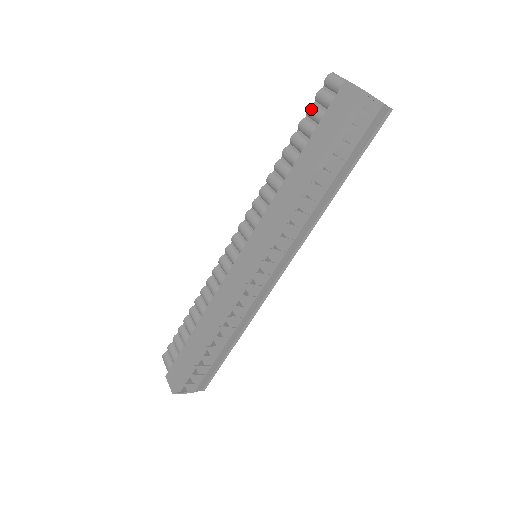
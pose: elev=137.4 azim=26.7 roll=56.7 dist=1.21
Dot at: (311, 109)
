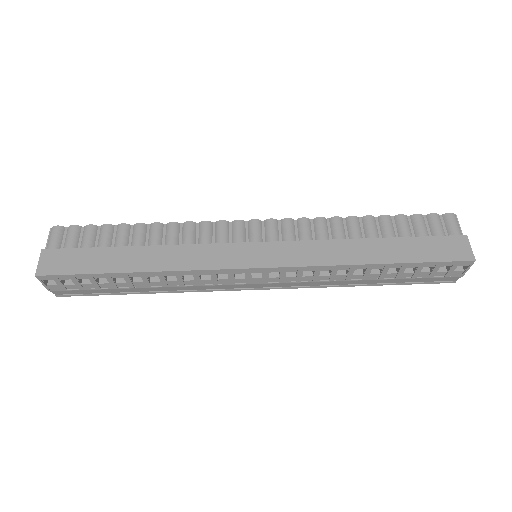
Dot at: (420, 218)
